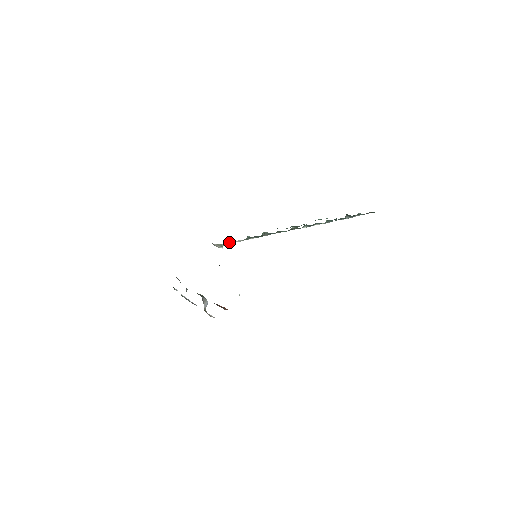
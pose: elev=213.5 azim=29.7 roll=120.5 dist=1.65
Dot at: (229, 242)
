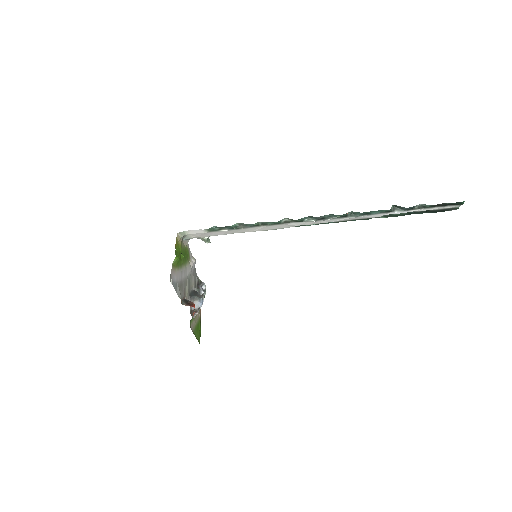
Dot at: (190, 231)
